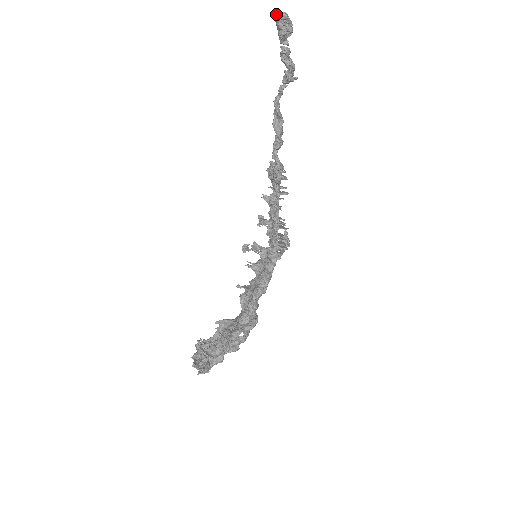
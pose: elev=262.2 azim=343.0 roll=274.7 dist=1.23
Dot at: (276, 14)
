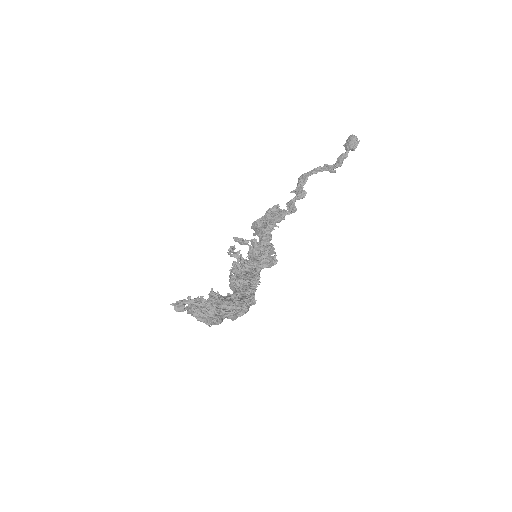
Dot at: (355, 136)
